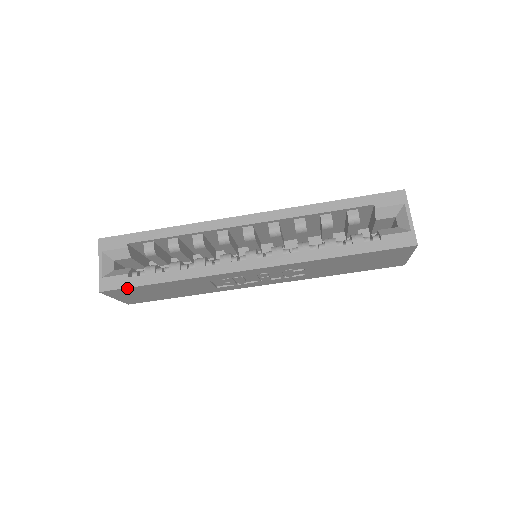
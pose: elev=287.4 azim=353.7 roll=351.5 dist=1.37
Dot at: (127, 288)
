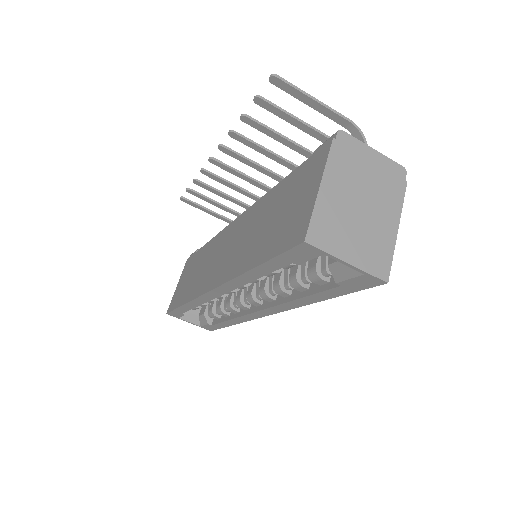
Dot at: (219, 328)
